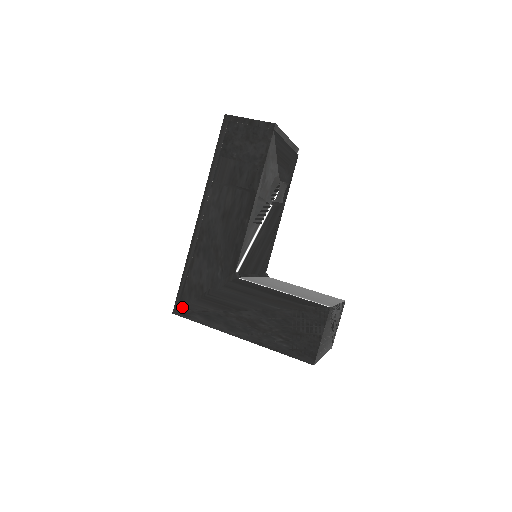
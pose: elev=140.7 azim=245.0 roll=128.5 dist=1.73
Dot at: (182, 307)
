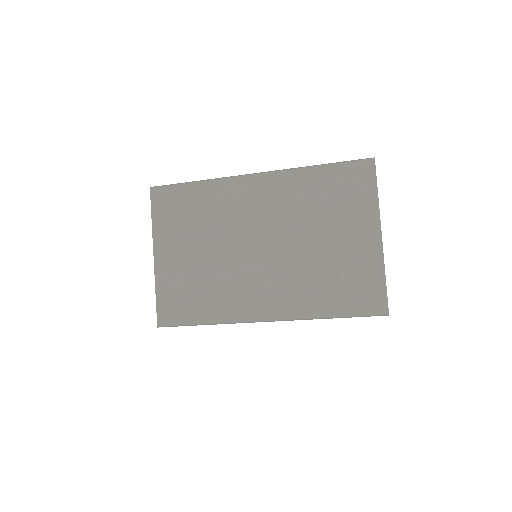
Dot at: occluded
